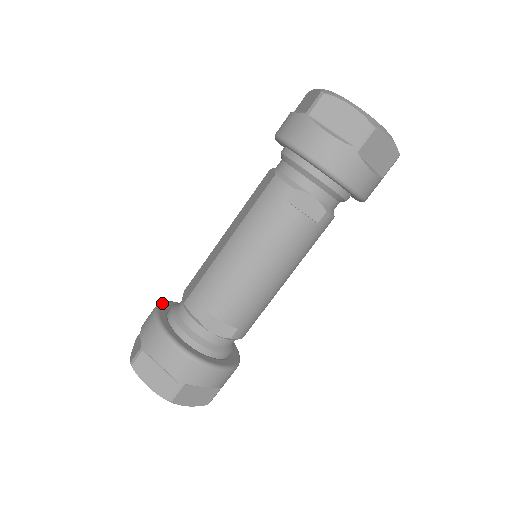
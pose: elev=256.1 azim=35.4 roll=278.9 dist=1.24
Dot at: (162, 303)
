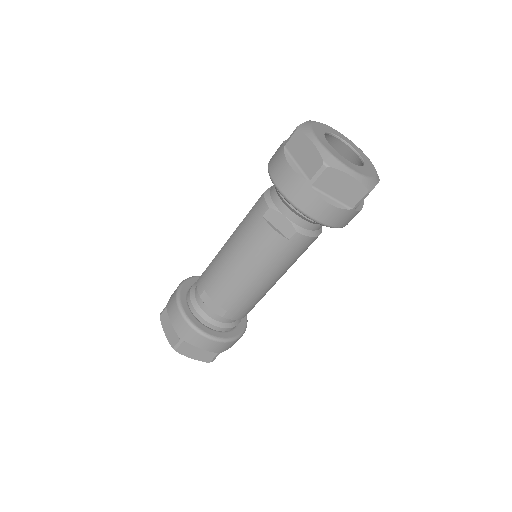
Dot at: (195, 276)
